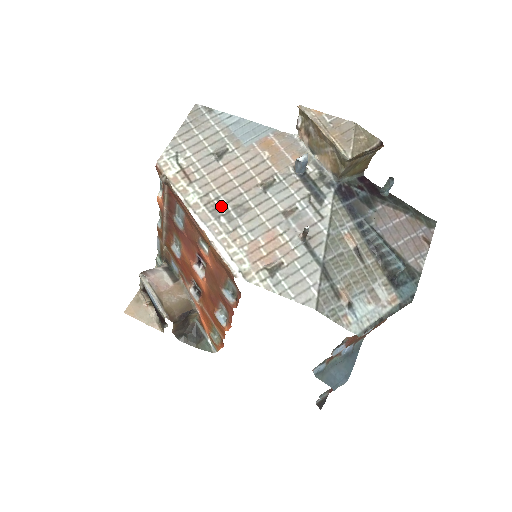
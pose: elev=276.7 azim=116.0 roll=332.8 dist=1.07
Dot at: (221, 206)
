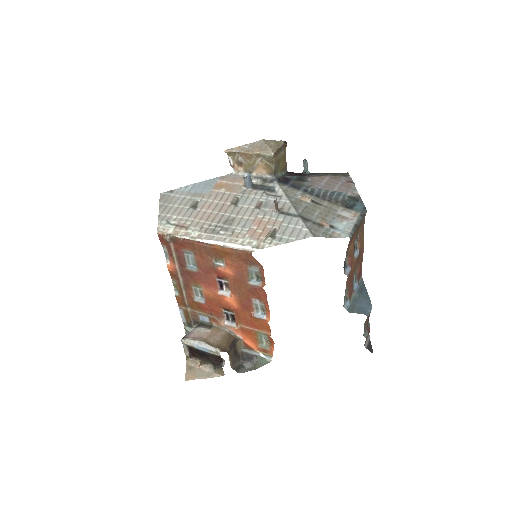
Dot at: (215, 227)
